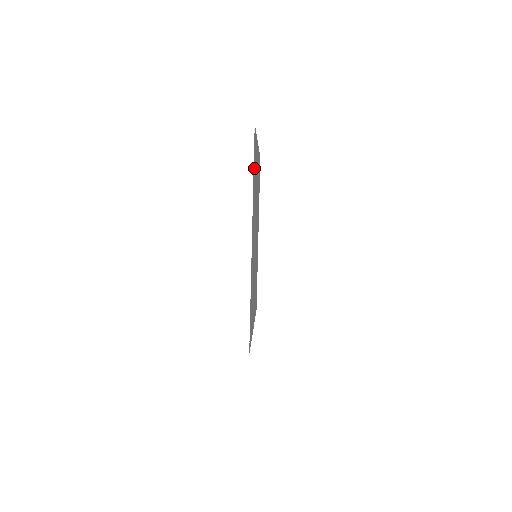
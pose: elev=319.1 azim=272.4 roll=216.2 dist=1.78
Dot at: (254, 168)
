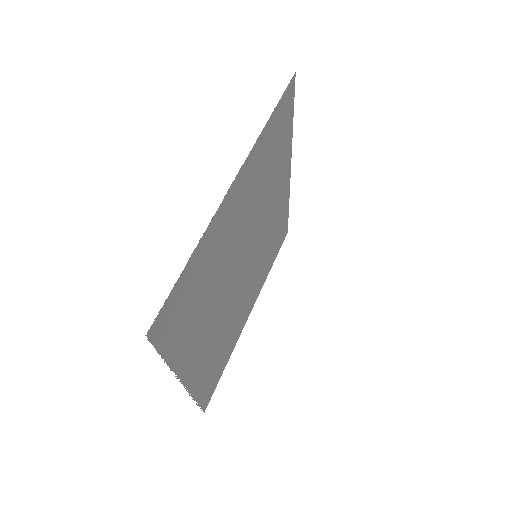
Dot at: (177, 328)
